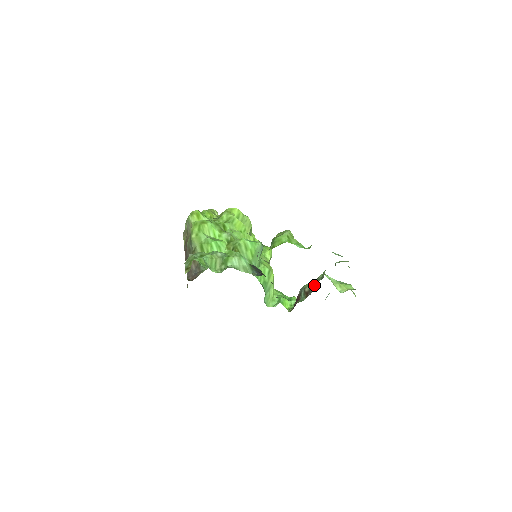
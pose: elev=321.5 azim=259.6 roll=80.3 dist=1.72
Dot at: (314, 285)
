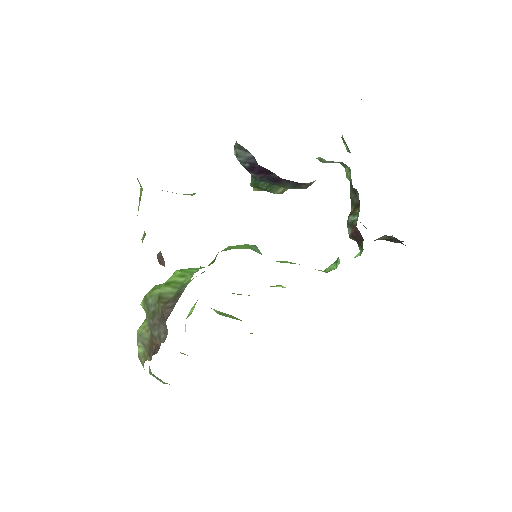
Dot at: occluded
